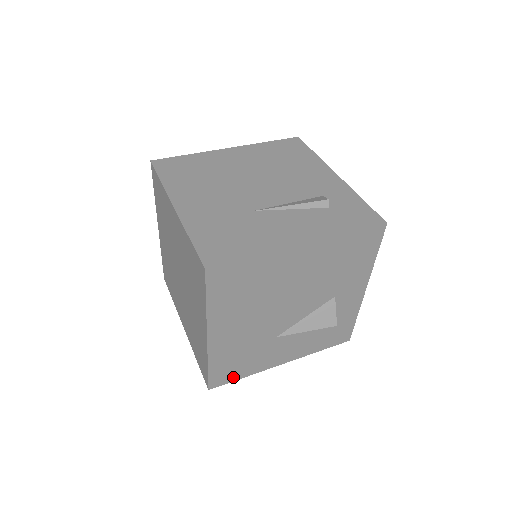
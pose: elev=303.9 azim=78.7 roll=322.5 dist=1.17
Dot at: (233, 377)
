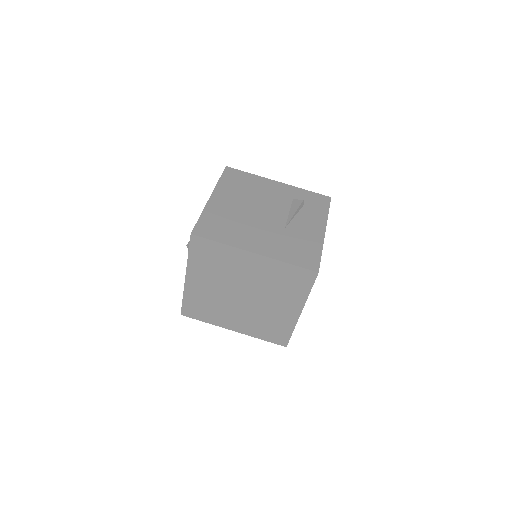
Dot at: occluded
